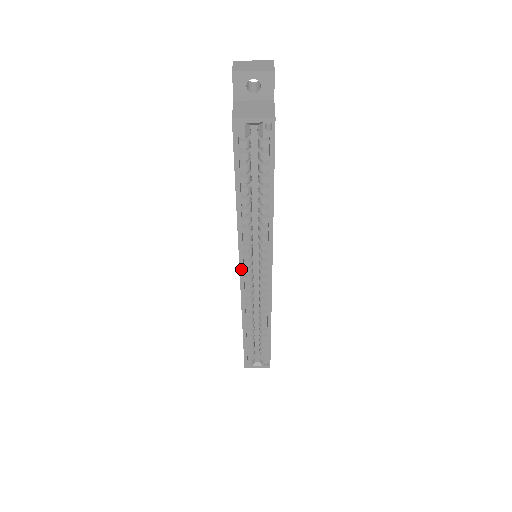
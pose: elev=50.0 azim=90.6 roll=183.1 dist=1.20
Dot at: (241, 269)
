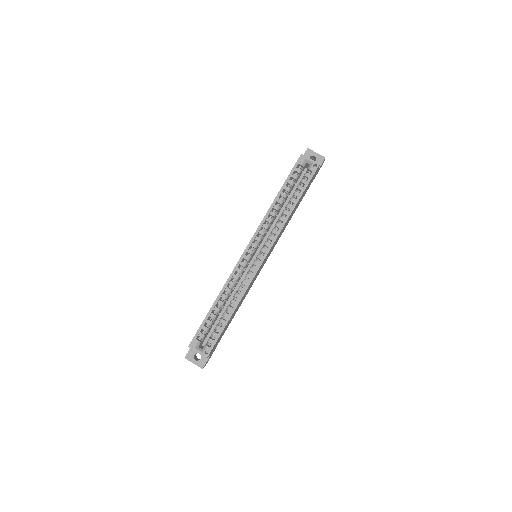
Dot at: (249, 244)
